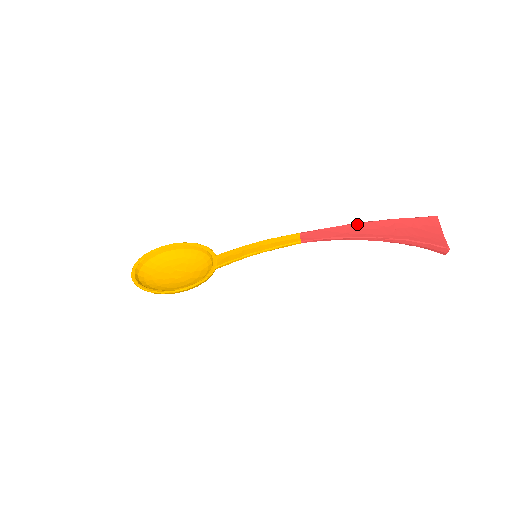
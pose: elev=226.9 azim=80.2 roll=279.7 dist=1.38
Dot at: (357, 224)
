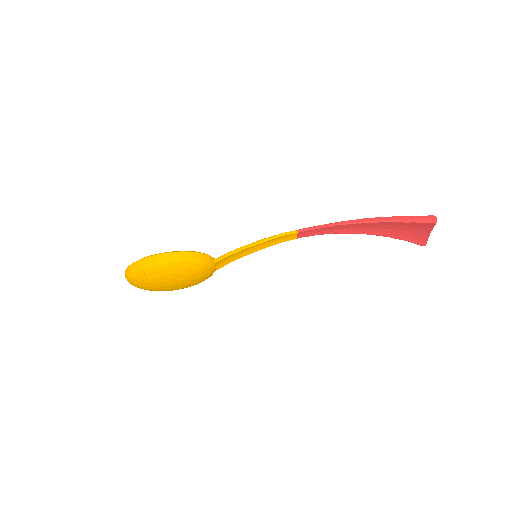
Dot at: occluded
